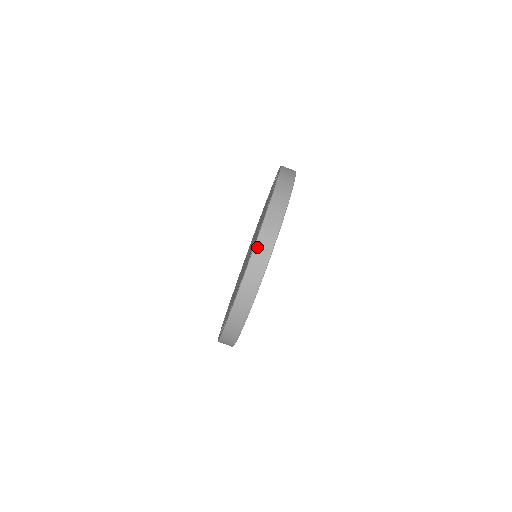
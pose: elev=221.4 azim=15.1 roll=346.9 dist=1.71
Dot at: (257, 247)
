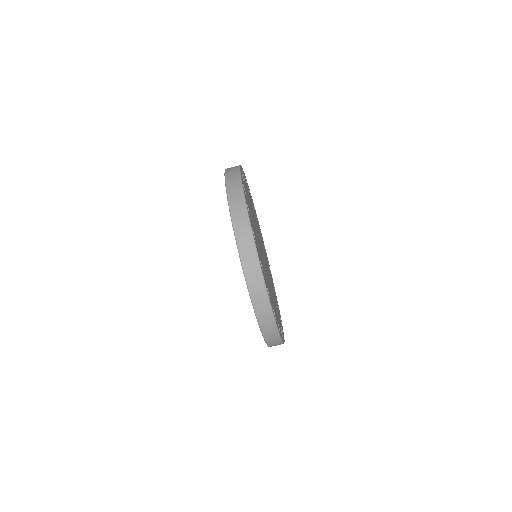
Dot at: (266, 338)
